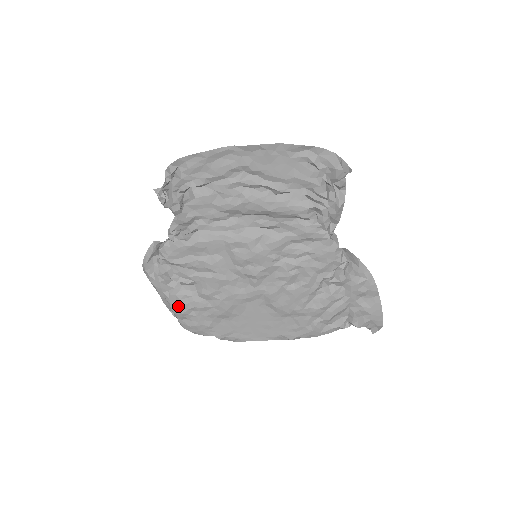
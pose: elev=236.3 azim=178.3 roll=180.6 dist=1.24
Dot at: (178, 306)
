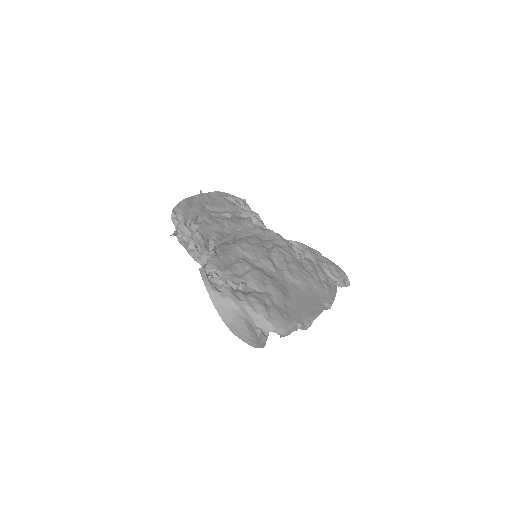
Dot at: (256, 304)
